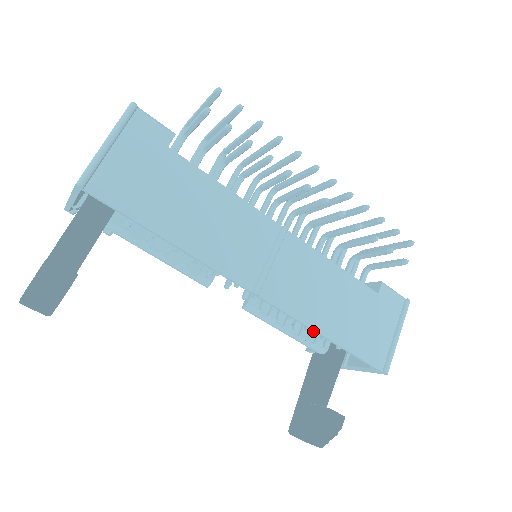
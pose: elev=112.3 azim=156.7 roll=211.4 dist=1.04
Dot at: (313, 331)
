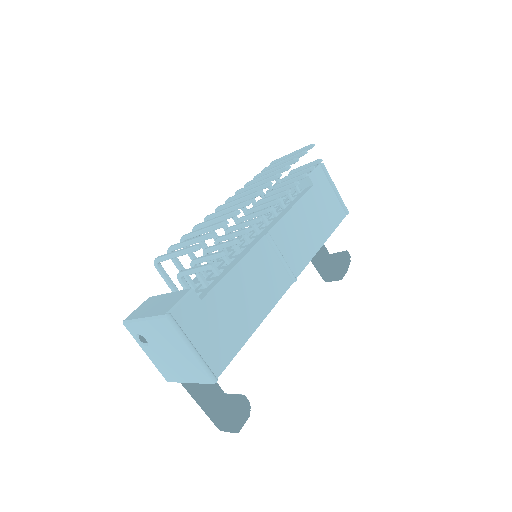
Dot at: (317, 250)
